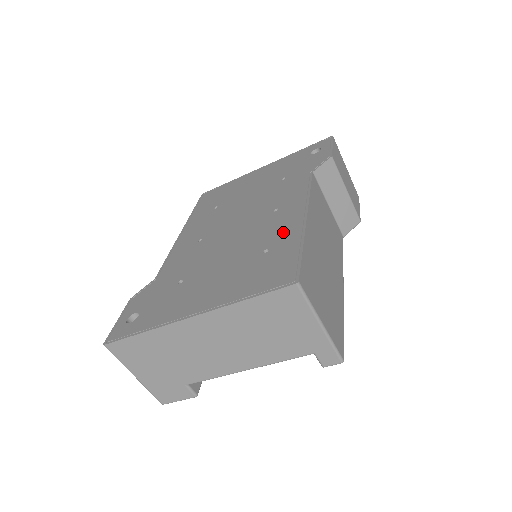
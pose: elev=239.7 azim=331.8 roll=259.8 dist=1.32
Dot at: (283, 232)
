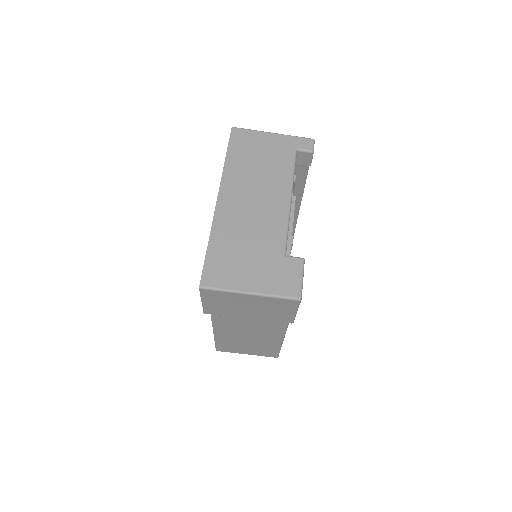
Dot at: occluded
